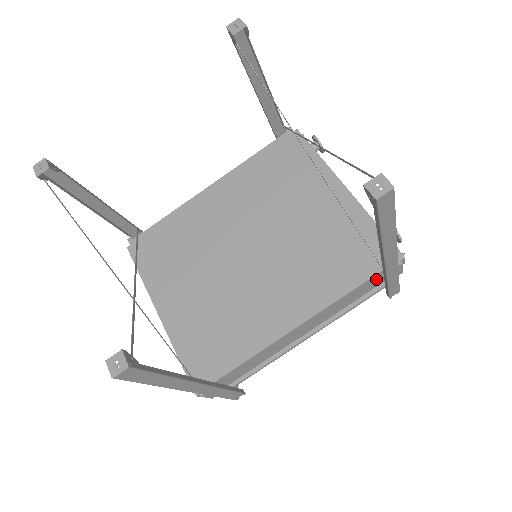
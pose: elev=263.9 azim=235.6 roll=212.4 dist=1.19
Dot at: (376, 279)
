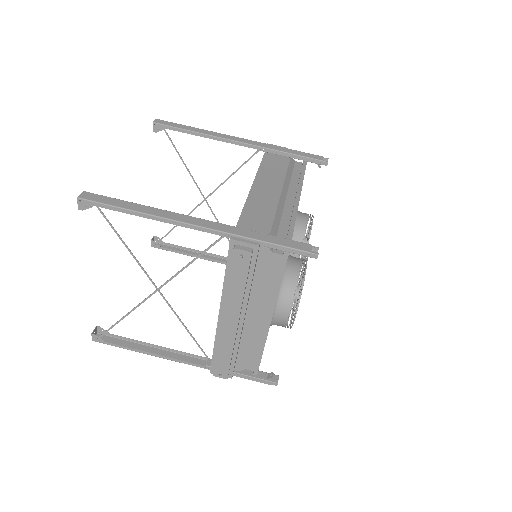
Dot at: (273, 157)
